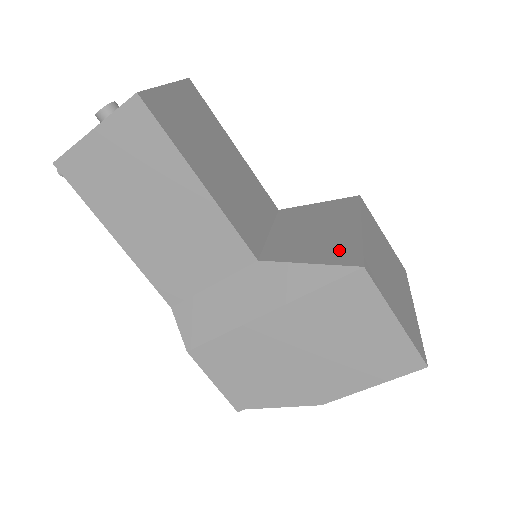
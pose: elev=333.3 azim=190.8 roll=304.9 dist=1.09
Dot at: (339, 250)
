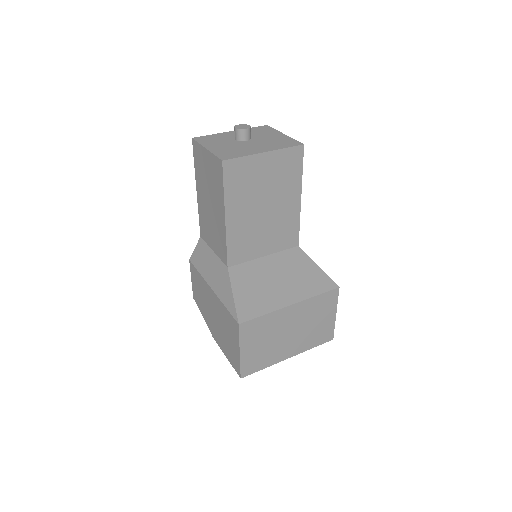
Dot at: (253, 305)
